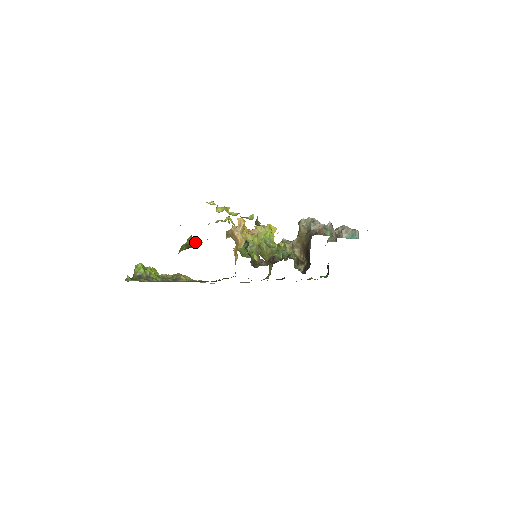
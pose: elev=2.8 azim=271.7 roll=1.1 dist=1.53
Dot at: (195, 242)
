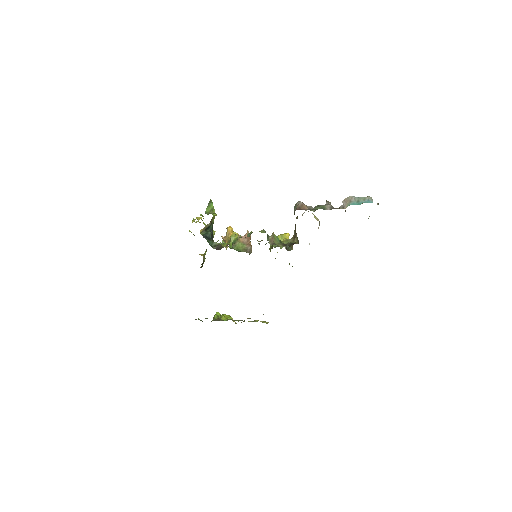
Dot at: occluded
